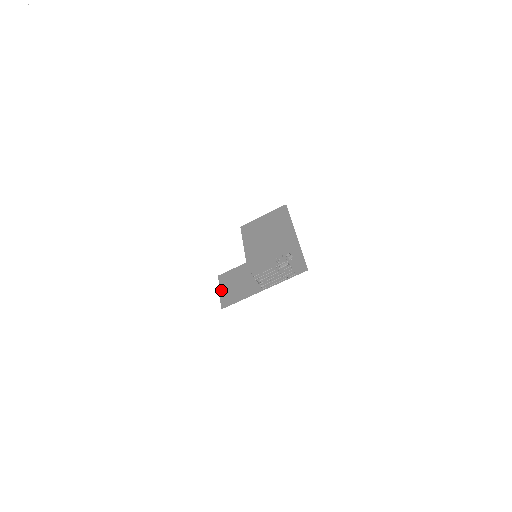
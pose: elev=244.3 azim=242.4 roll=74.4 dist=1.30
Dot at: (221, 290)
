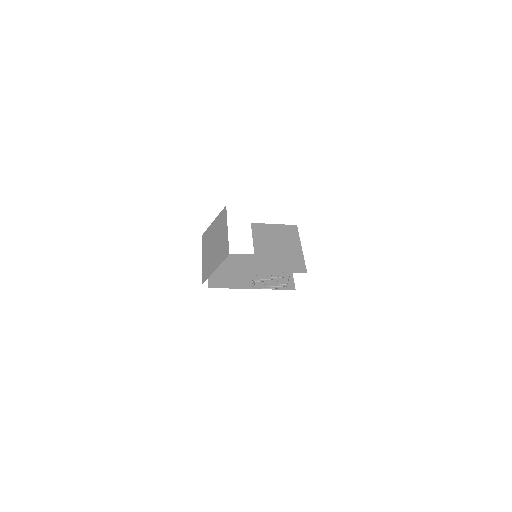
Dot at: occluded
